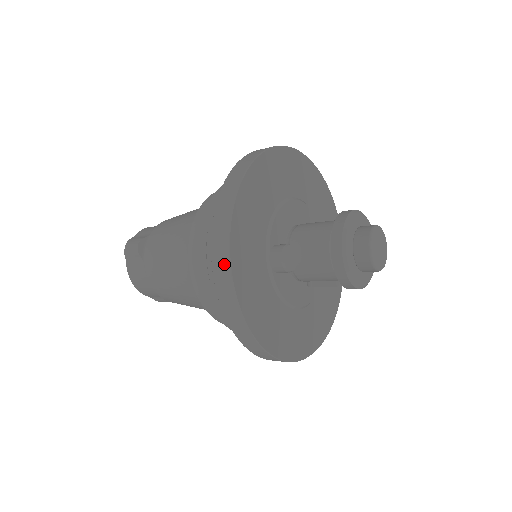
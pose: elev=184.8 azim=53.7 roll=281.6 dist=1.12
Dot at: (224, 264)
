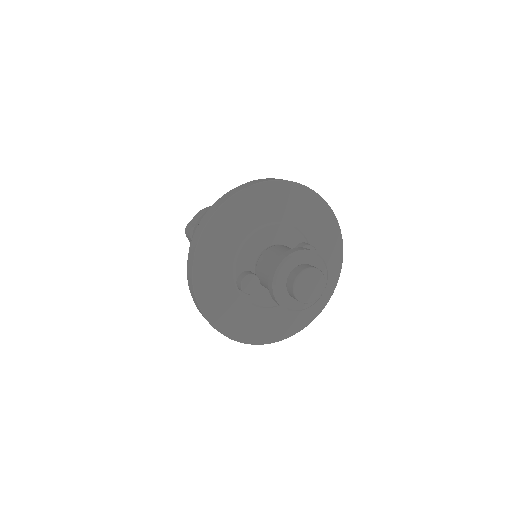
Dot at: (195, 299)
